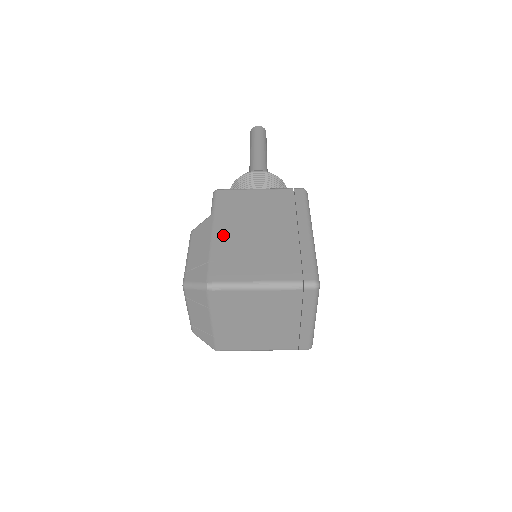
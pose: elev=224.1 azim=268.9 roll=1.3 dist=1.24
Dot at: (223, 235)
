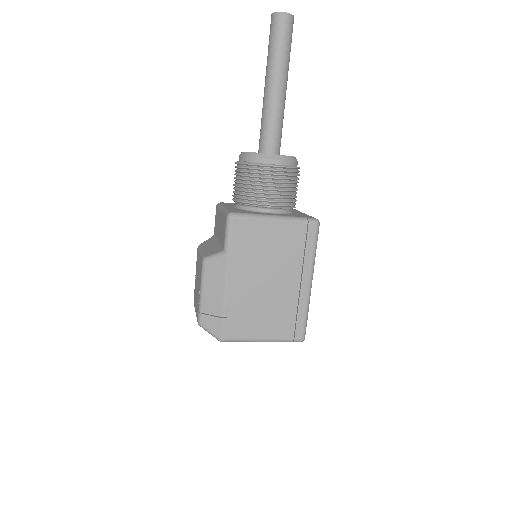
Dot at: (236, 287)
